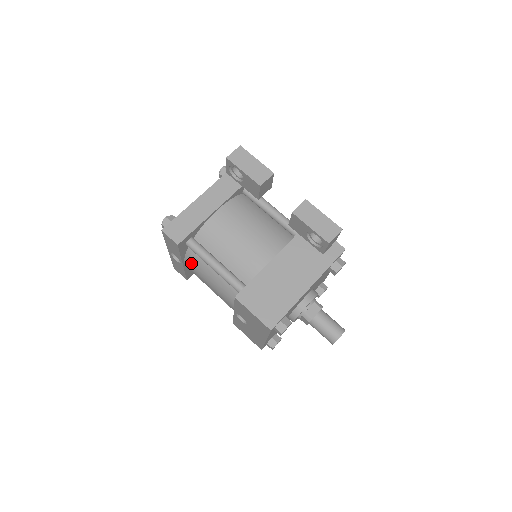
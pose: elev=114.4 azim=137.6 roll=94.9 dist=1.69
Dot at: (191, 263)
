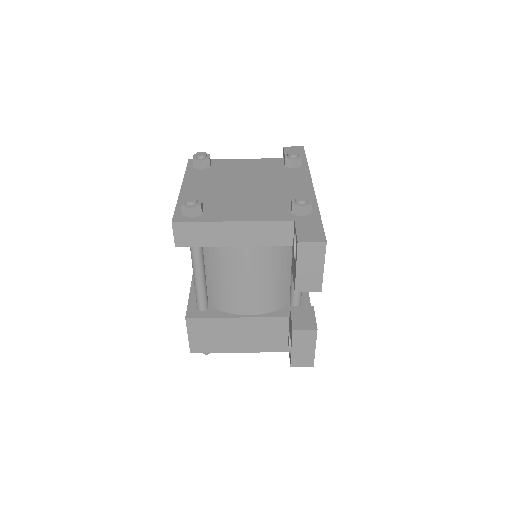
Dot at: occluded
